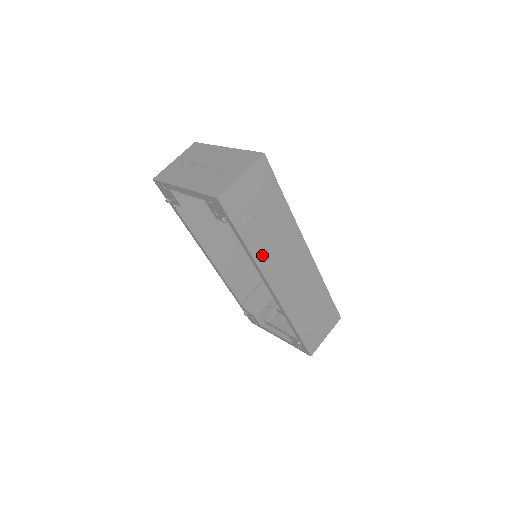
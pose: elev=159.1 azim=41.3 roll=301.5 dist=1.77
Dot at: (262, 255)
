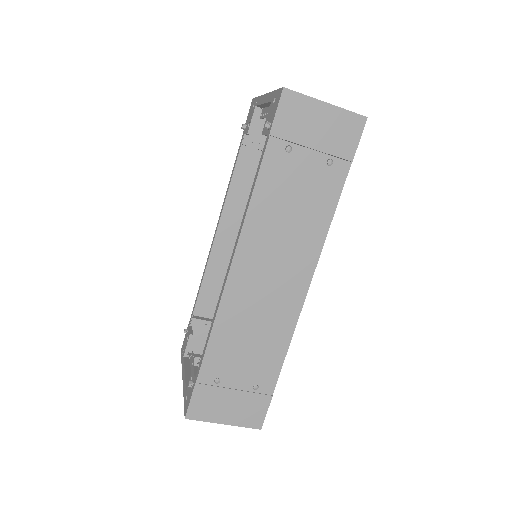
Dot at: (262, 211)
